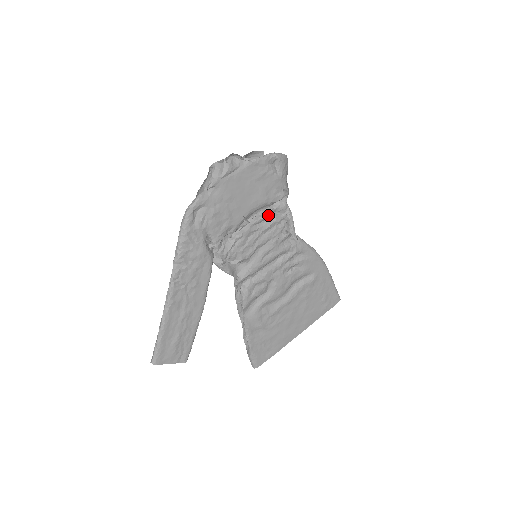
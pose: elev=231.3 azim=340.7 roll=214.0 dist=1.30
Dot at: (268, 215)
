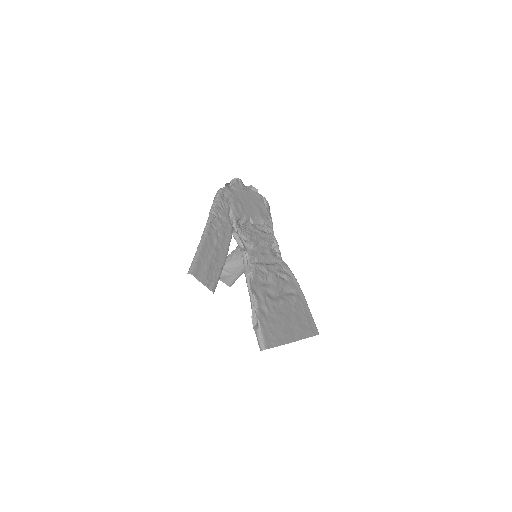
Dot at: (263, 227)
